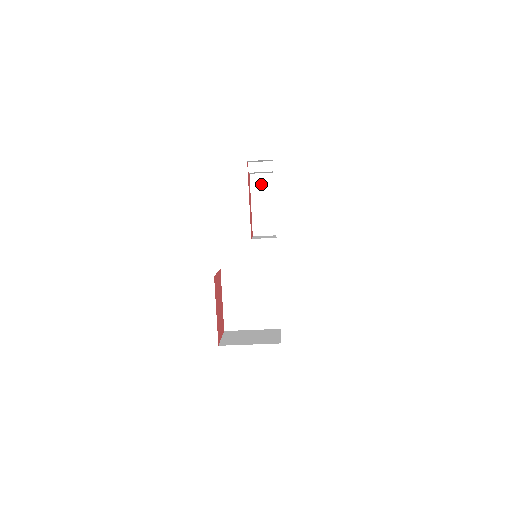
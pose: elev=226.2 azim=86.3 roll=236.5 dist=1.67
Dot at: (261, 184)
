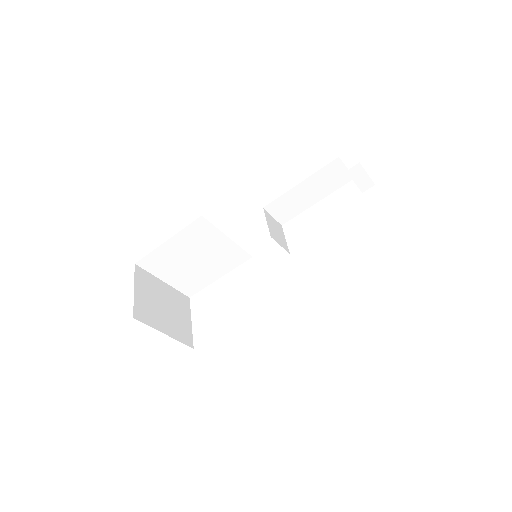
Dot at: (333, 176)
